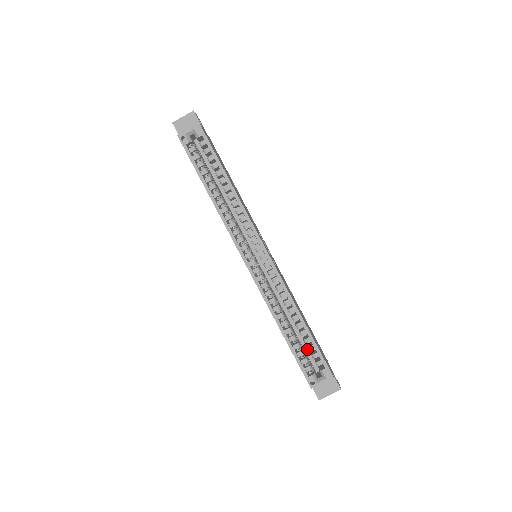
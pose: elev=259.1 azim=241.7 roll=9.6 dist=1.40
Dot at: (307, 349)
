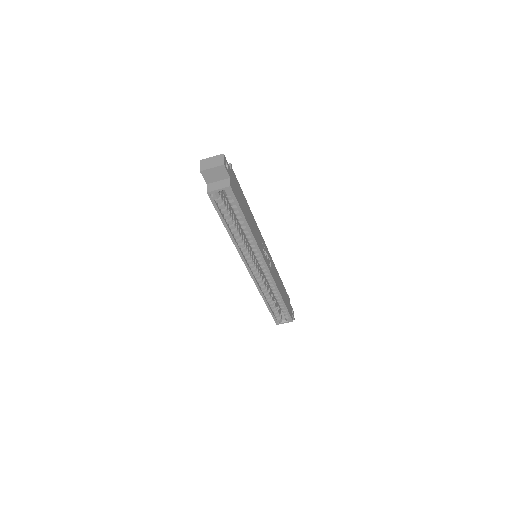
Dot at: occluded
